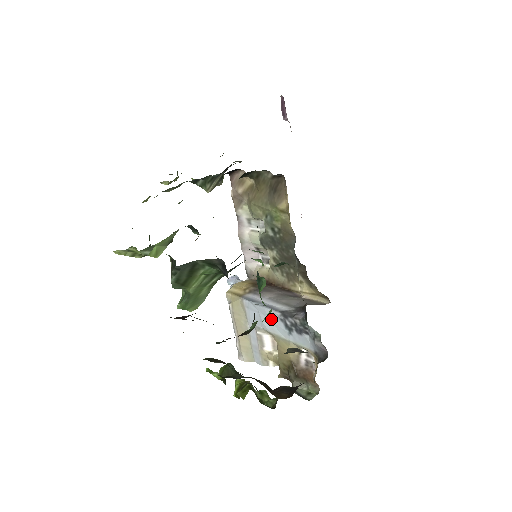
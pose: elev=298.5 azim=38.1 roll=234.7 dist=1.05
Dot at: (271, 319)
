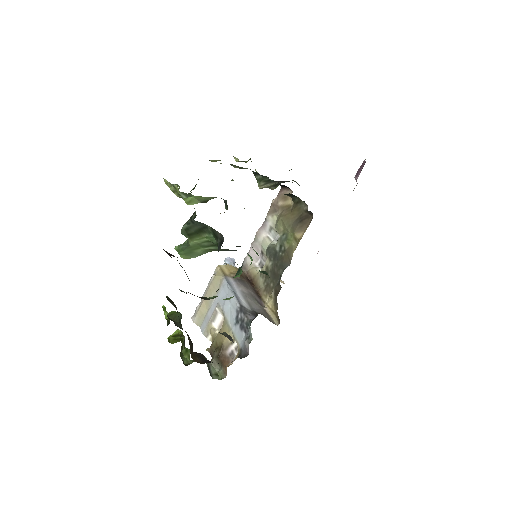
Dot at: (231, 305)
